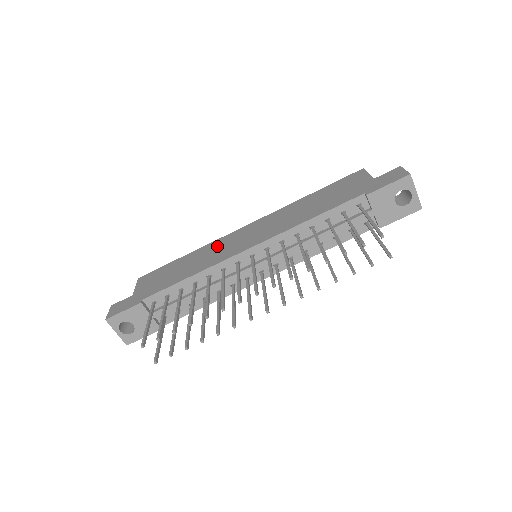
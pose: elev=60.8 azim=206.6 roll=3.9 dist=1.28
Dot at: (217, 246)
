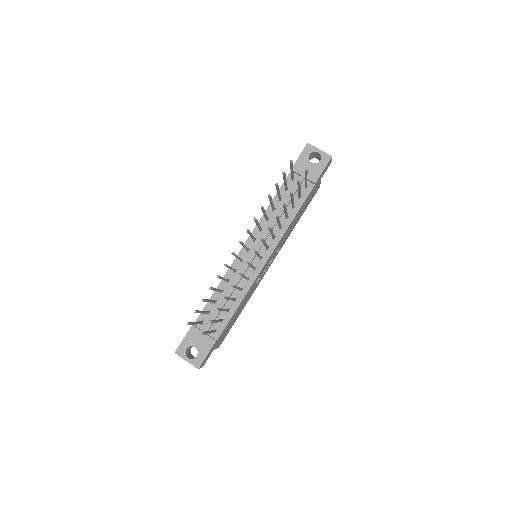
Dot at: occluded
